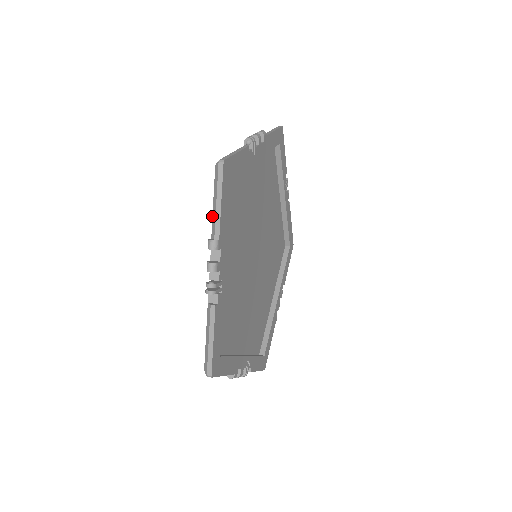
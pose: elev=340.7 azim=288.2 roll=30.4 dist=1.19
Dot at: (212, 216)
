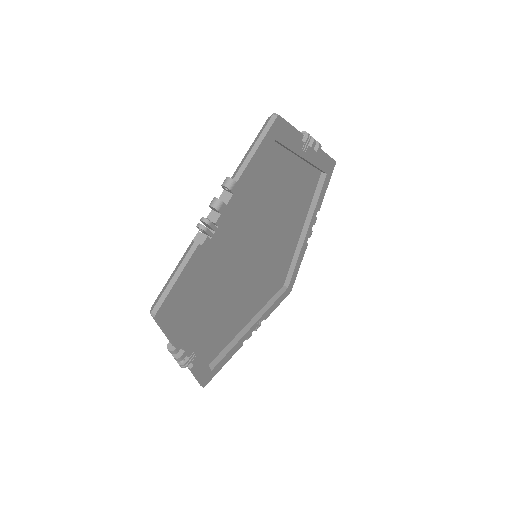
Dot at: occluded
